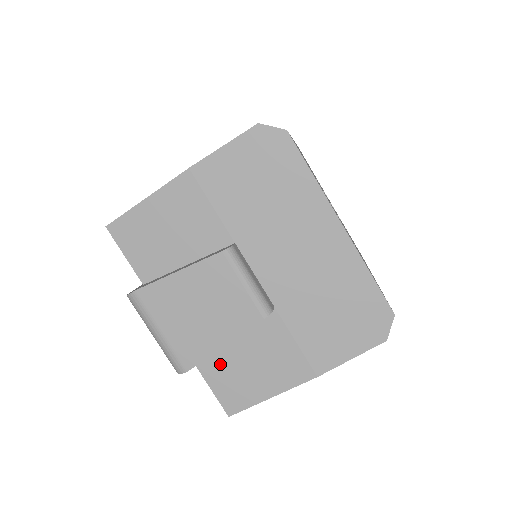
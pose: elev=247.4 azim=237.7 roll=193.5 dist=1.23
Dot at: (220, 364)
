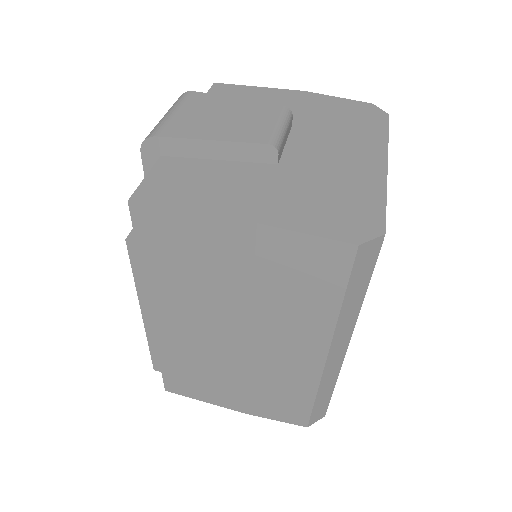
Dot at: (181, 168)
